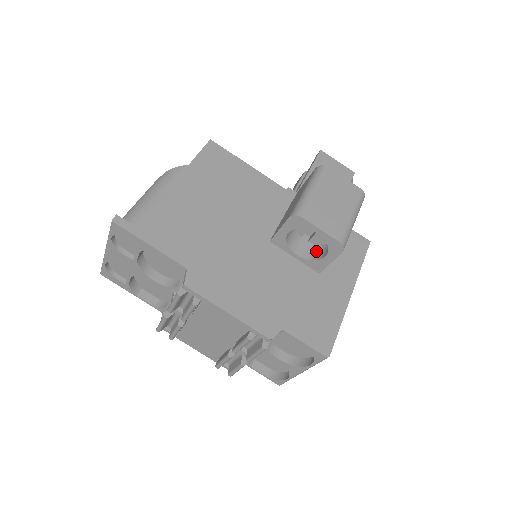
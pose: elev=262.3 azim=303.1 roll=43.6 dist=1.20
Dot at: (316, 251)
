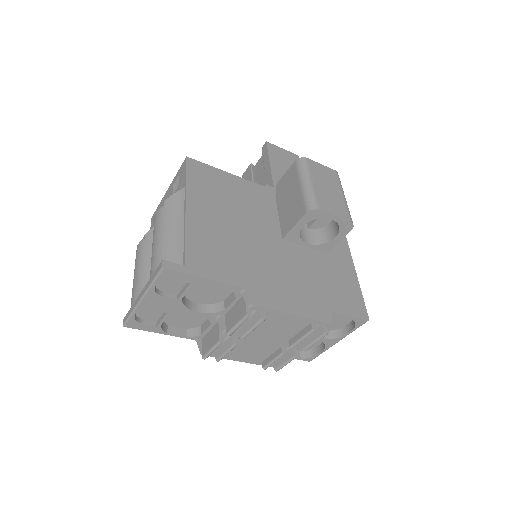
Dot at: (320, 235)
